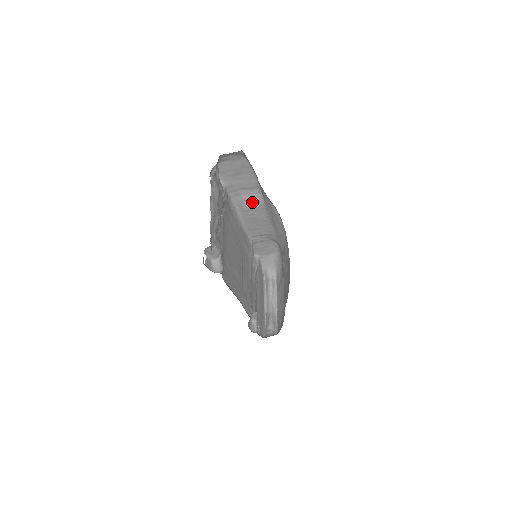
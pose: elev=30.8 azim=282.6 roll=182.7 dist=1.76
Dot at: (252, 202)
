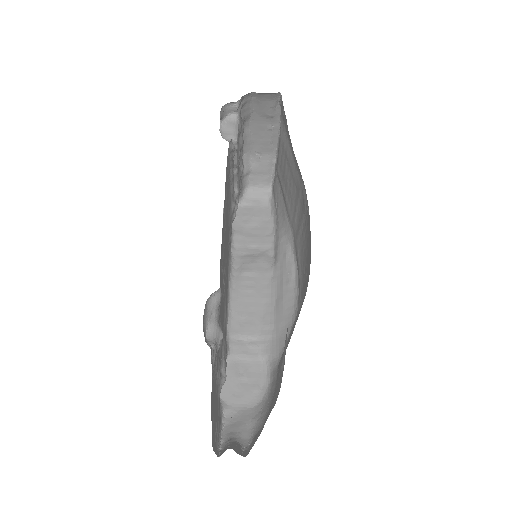
Dot at: (257, 263)
